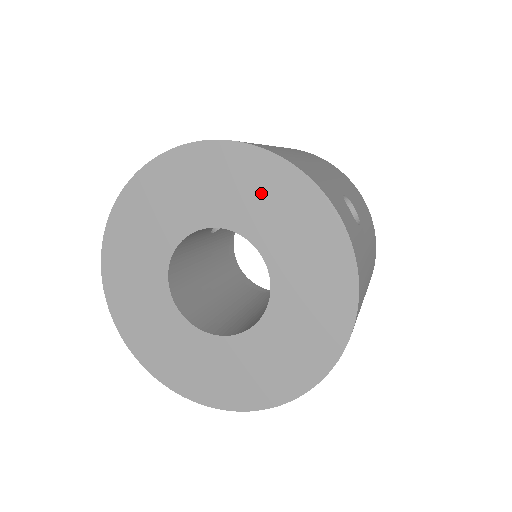
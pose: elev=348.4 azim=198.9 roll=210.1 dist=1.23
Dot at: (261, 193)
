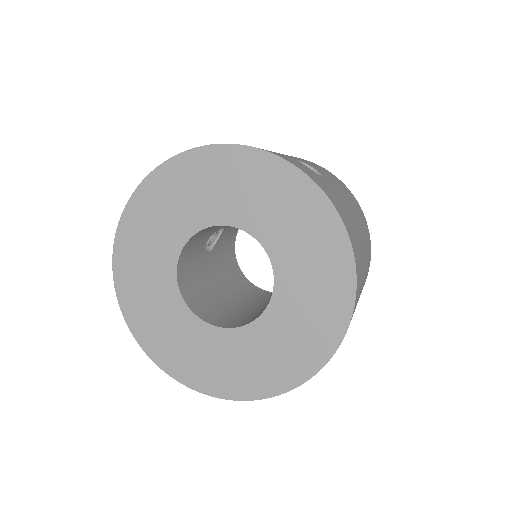
Dot at: (222, 181)
